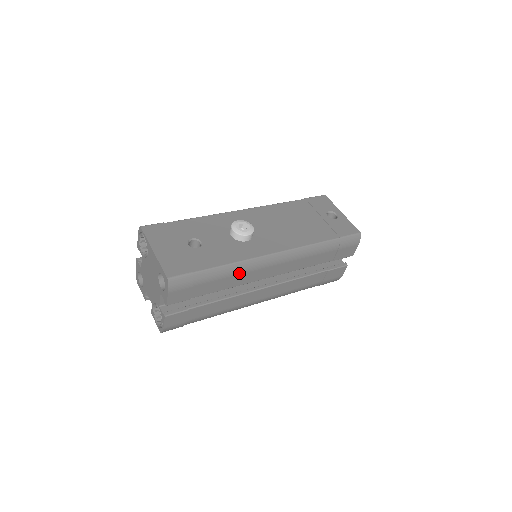
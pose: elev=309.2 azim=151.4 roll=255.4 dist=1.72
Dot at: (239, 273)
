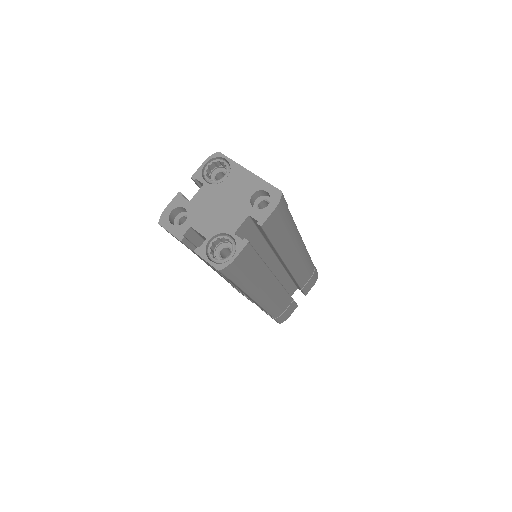
Dot at: (292, 239)
